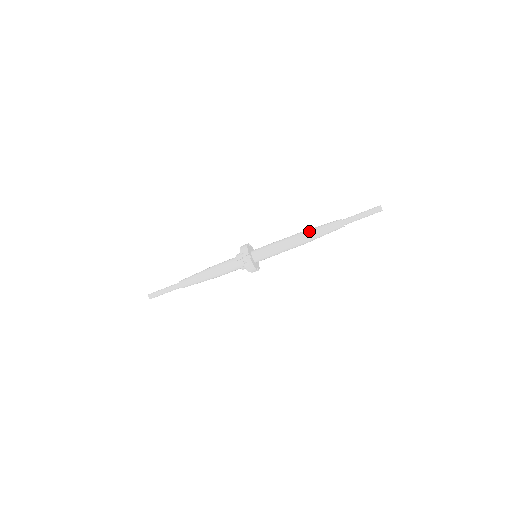
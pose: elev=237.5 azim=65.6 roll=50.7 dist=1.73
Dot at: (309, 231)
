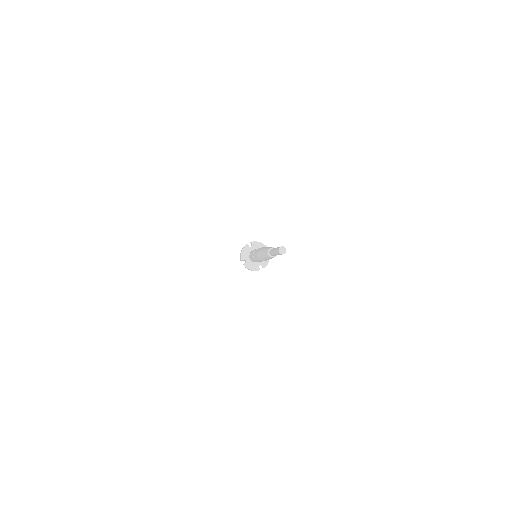
Dot at: (259, 253)
